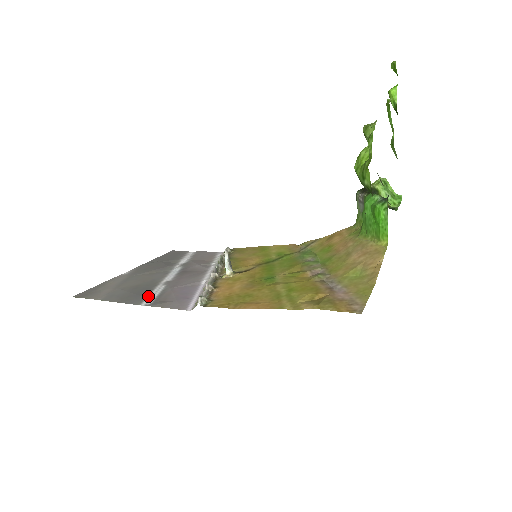
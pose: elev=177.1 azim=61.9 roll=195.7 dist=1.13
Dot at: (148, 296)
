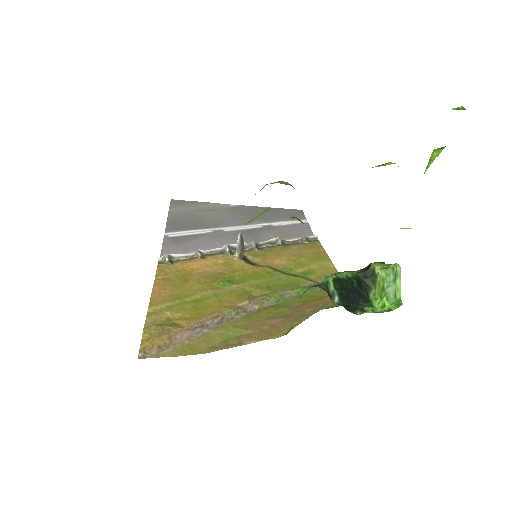
Dot at: (184, 231)
